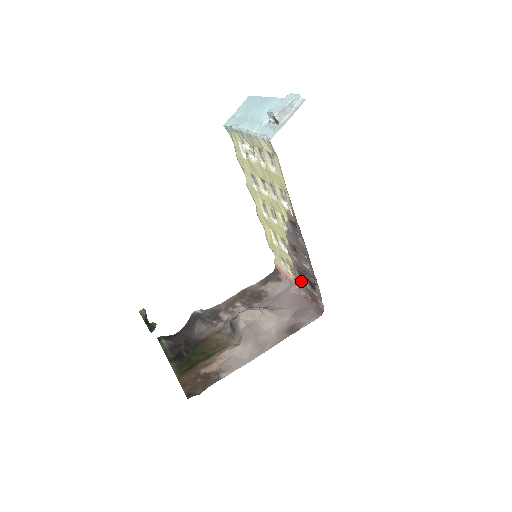
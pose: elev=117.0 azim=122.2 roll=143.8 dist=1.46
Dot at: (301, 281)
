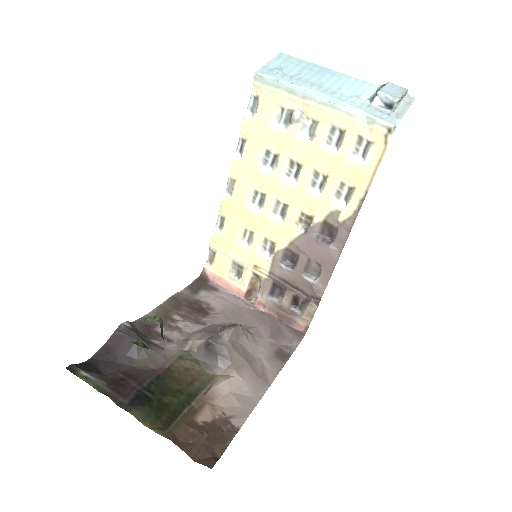
Dot at: (269, 295)
